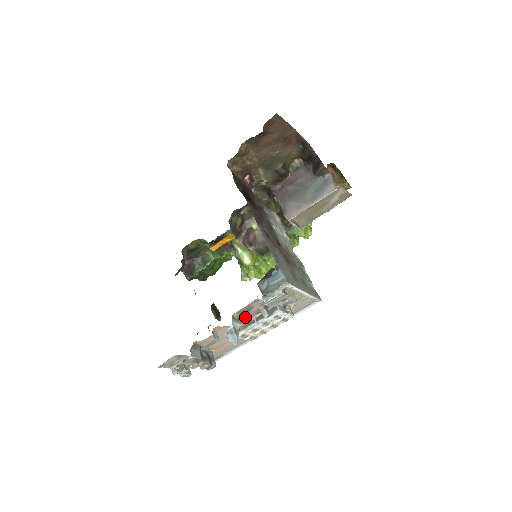
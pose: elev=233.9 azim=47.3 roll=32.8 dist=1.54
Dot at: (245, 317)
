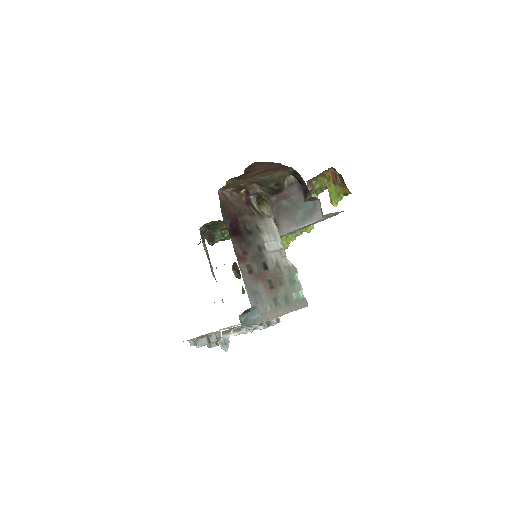
Dot at: occluded
